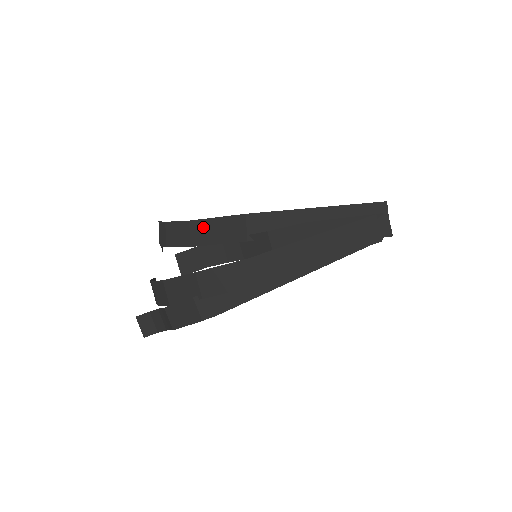
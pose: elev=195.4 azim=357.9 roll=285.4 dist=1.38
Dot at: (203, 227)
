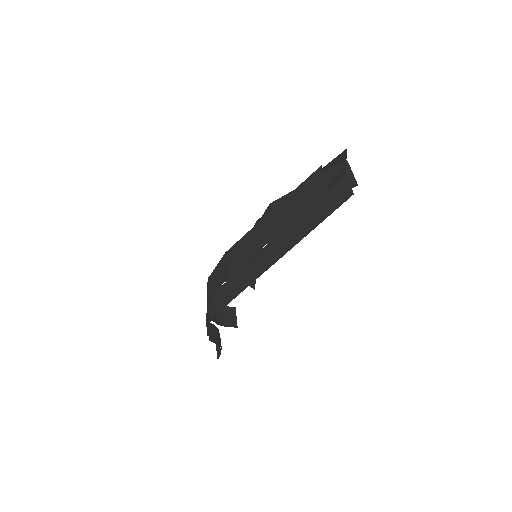
Dot at: occluded
